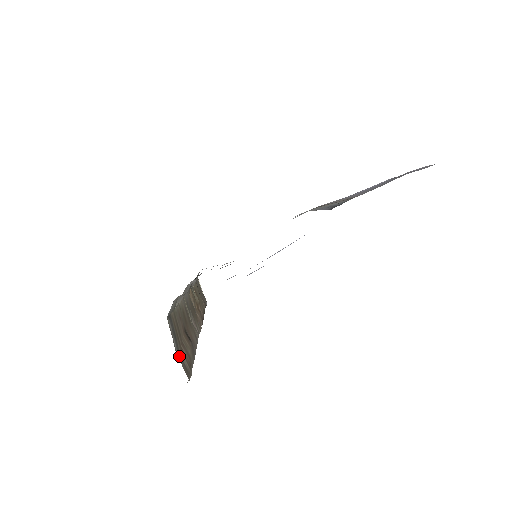
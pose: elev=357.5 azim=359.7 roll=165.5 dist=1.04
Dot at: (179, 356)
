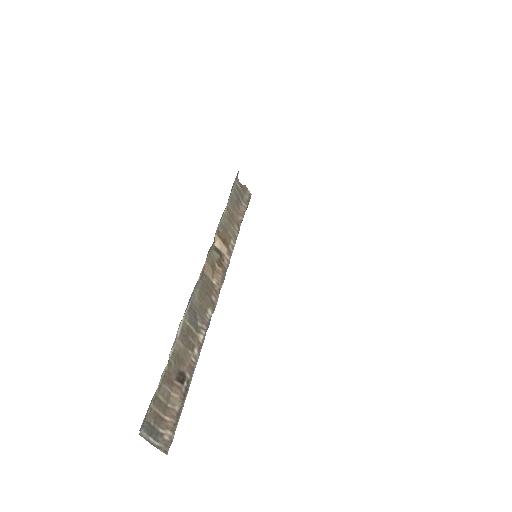
Dot at: (158, 441)
